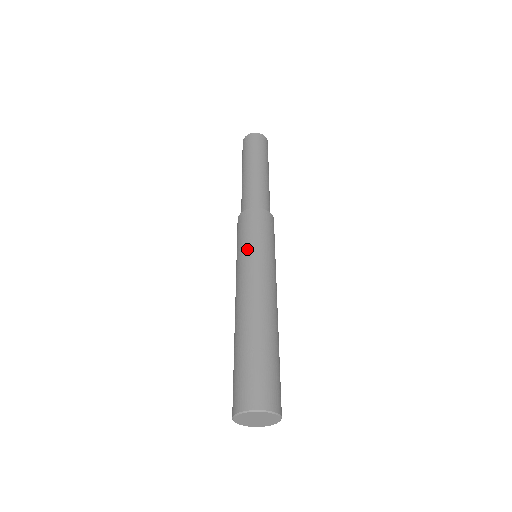
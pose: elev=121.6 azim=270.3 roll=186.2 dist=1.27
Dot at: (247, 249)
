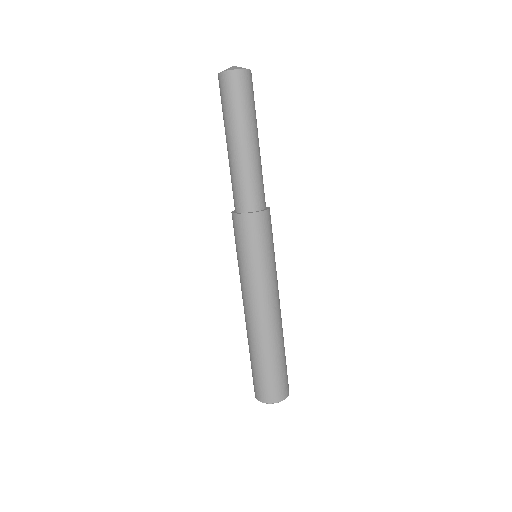
Dot at: (249, 267)
